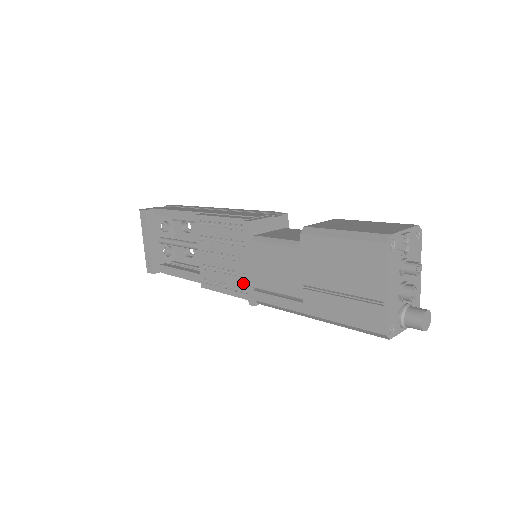
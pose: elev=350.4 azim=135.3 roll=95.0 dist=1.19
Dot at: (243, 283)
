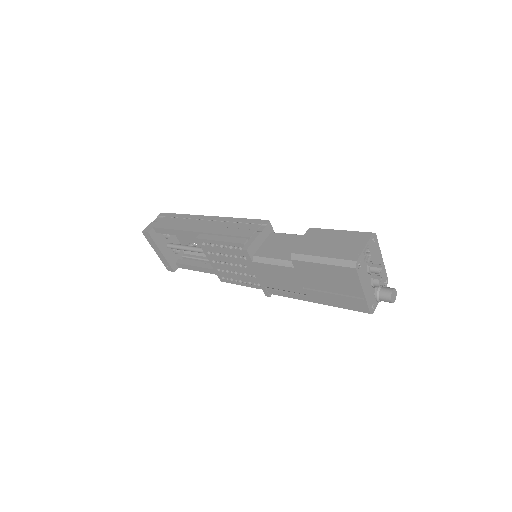
Dot at: (255, 280)
